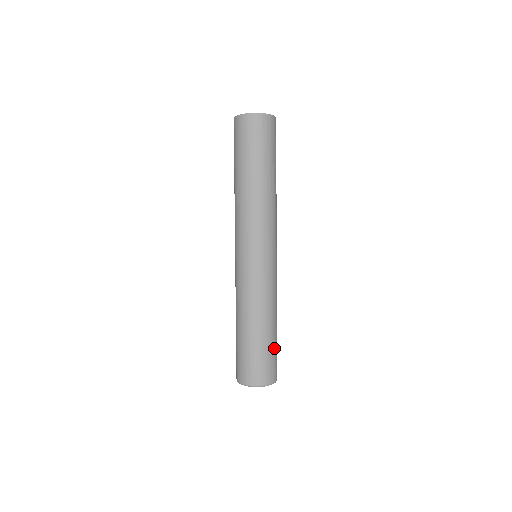
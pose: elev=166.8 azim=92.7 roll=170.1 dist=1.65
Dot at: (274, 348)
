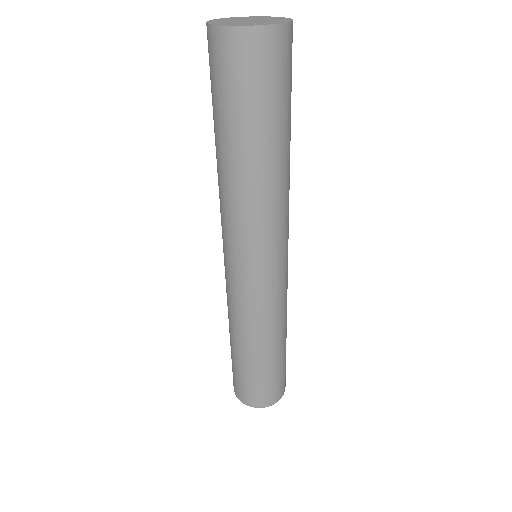
Dot at: (283, 364)
